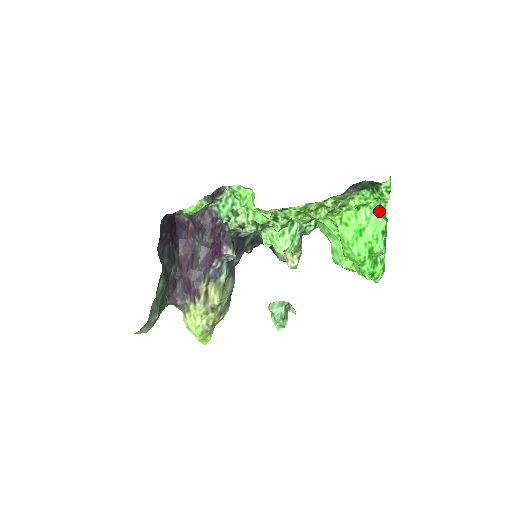
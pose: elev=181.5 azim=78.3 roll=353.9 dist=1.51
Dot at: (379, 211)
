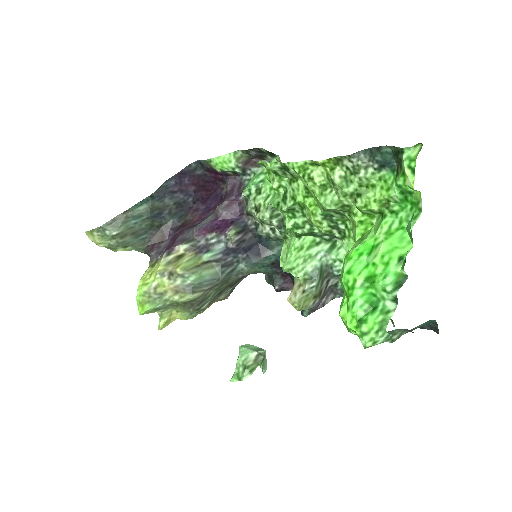
Dot at: (408, 225)
